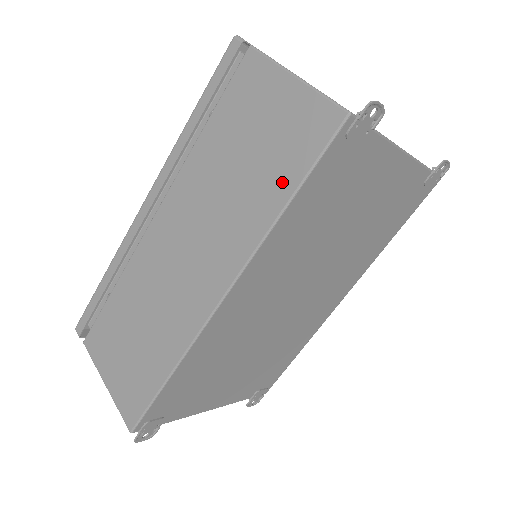
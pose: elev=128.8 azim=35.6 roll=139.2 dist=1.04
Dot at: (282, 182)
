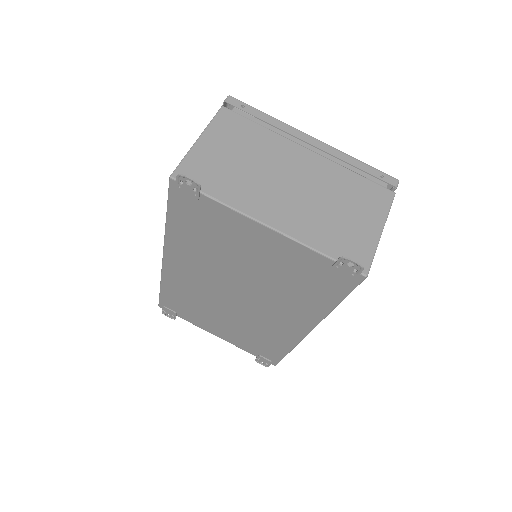
Dot at: occluded
